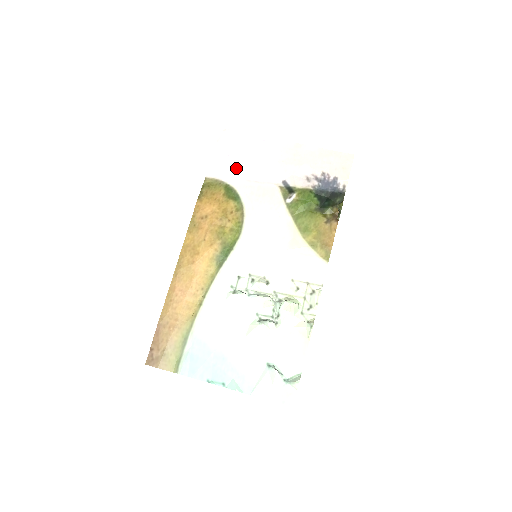
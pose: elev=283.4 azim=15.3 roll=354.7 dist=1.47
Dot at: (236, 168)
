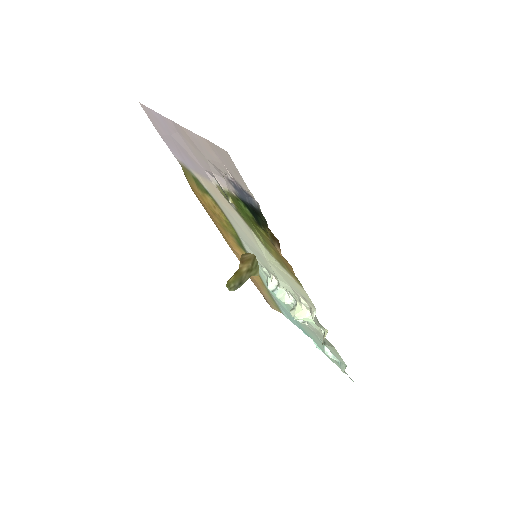
Dot at: (181, 156)
